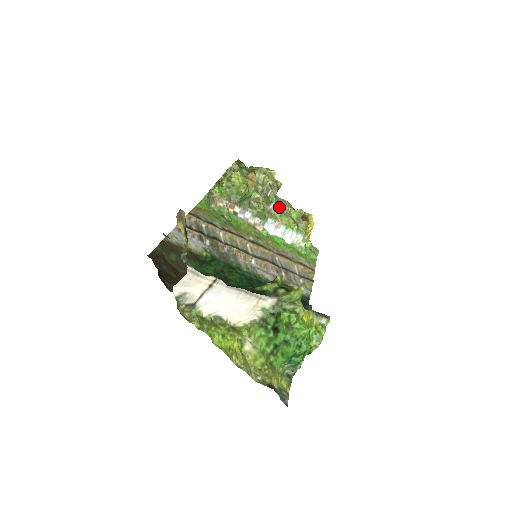
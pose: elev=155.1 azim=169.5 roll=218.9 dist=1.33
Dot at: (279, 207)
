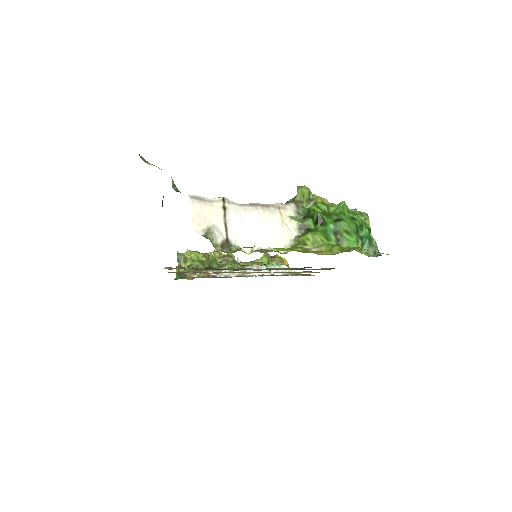
Dot at: occluded
